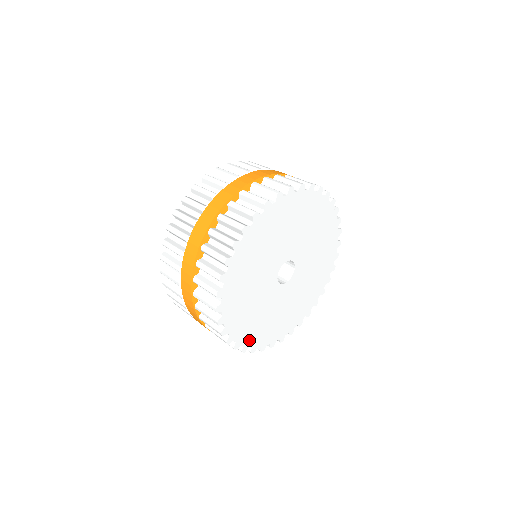
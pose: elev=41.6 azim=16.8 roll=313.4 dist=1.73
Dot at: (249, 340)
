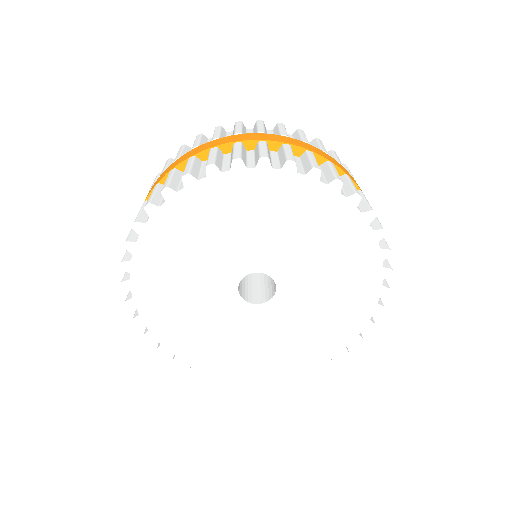
Dot at: (152, 316)
